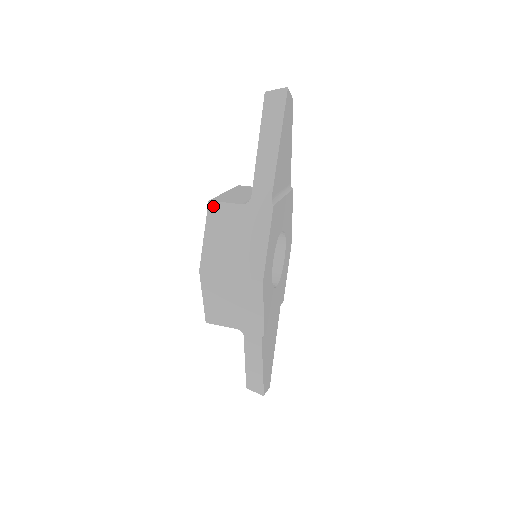
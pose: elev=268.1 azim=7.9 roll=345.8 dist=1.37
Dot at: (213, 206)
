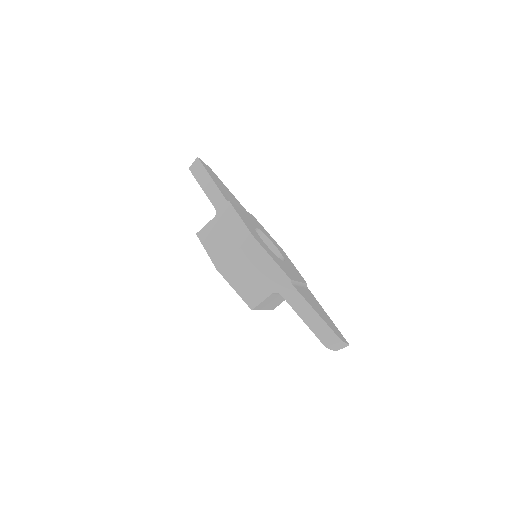
Dot at: (200, 234)
